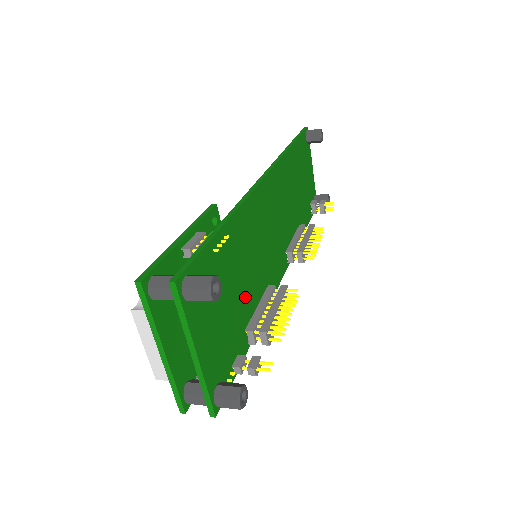
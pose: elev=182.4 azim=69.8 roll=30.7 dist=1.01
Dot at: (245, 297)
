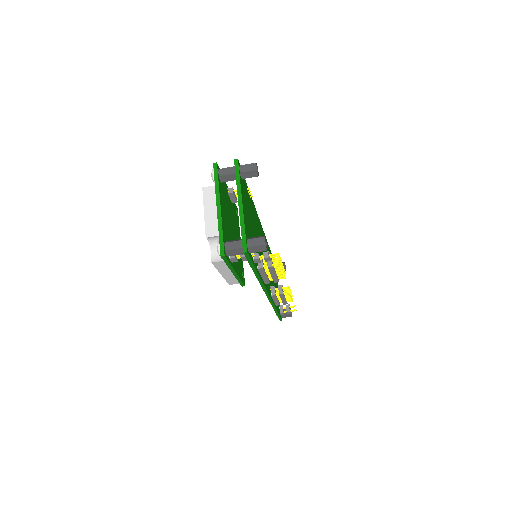
Dot at: occluded
